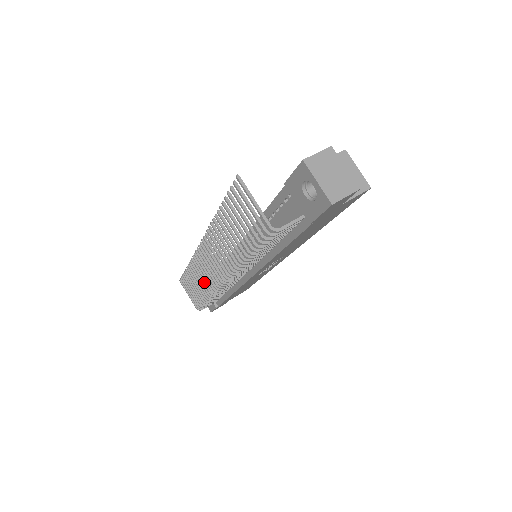
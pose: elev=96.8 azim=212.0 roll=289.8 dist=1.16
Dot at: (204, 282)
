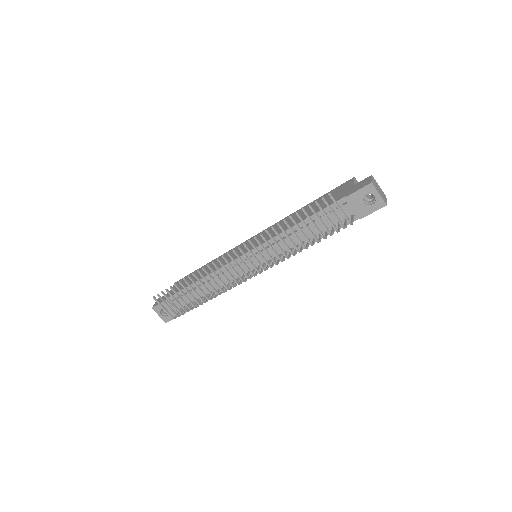
Dot at: (212, 286)
